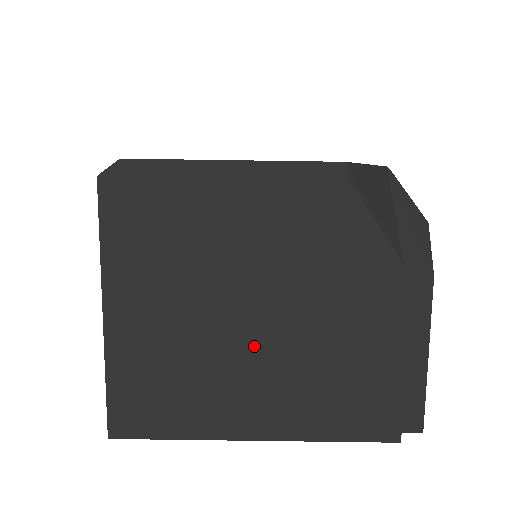
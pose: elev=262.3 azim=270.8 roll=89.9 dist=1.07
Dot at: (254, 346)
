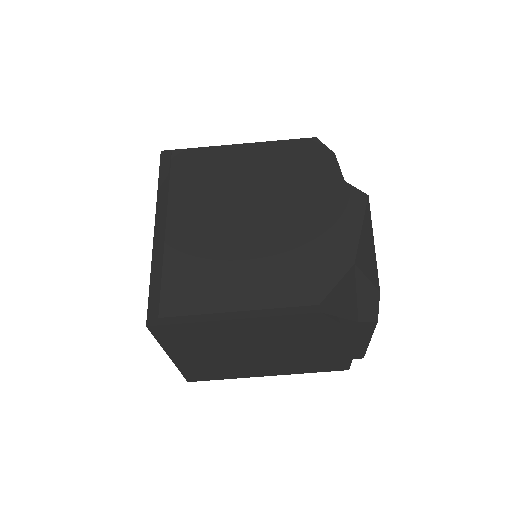
Dot at: (263, 358)
